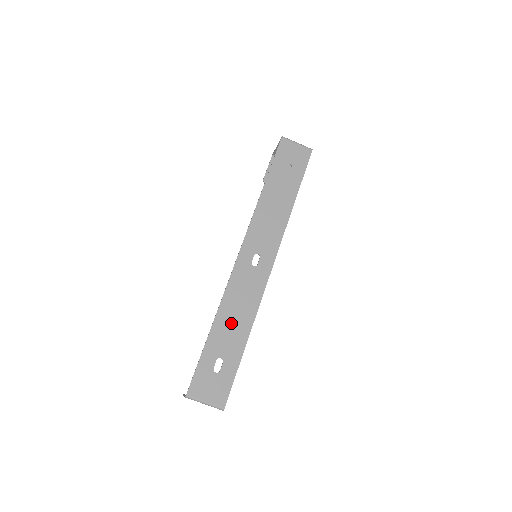
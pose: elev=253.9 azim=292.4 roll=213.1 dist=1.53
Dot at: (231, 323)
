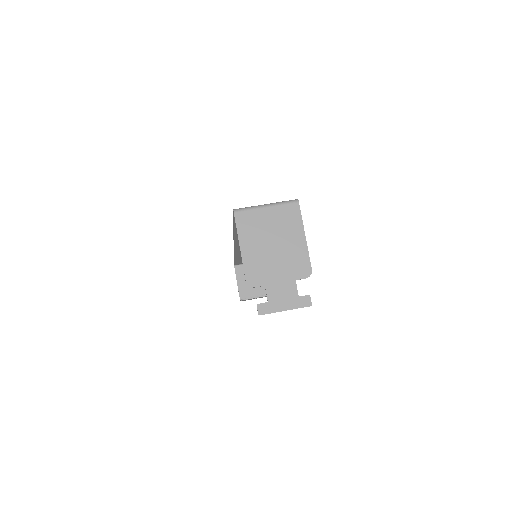
Dot at: occluded
